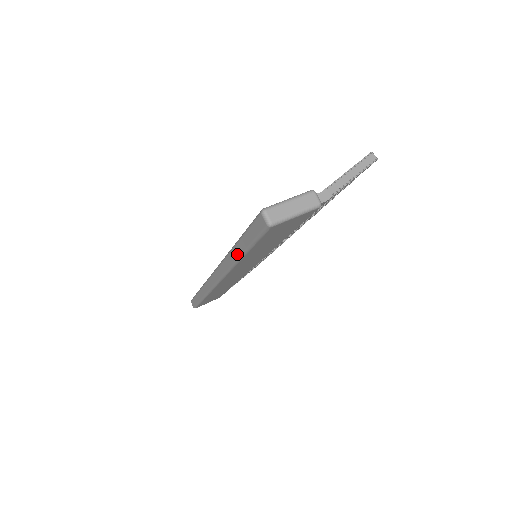
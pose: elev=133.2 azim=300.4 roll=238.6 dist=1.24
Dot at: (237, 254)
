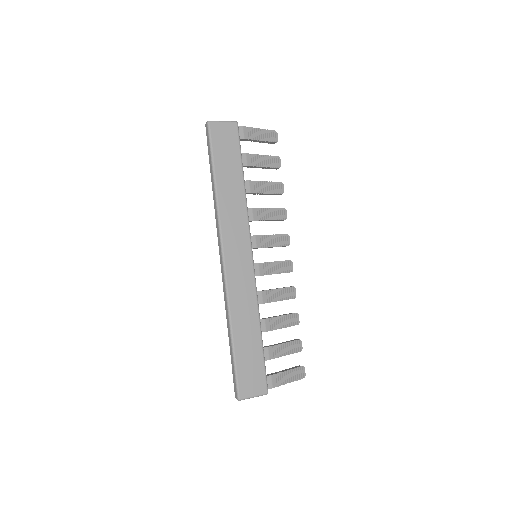
Dot at: (213, 184)
